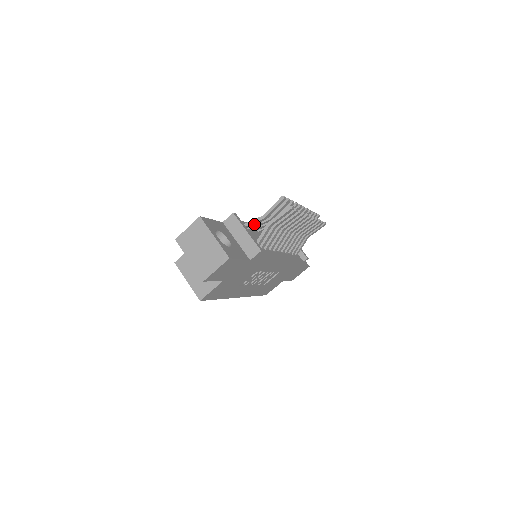
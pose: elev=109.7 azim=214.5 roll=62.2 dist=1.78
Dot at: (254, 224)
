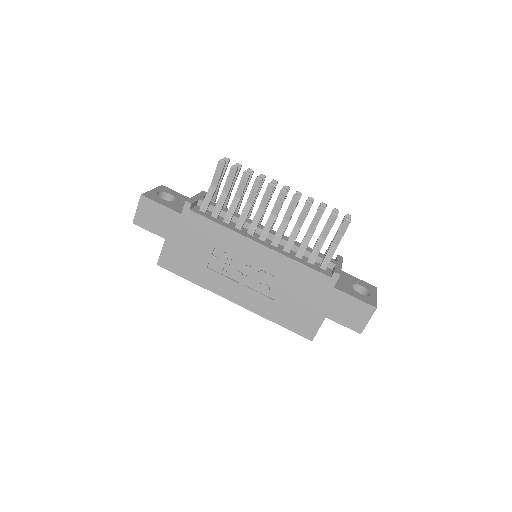
Dot at: (216, 197)
